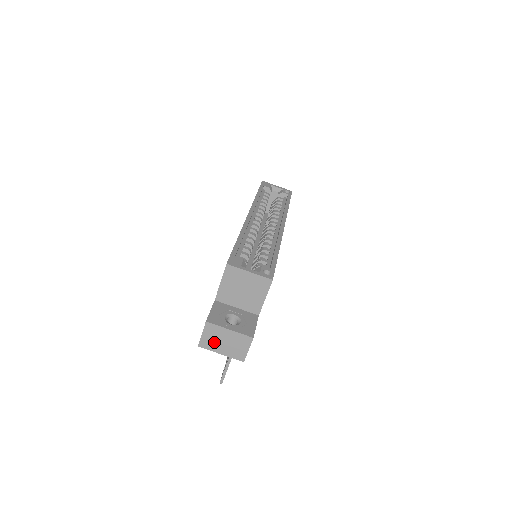
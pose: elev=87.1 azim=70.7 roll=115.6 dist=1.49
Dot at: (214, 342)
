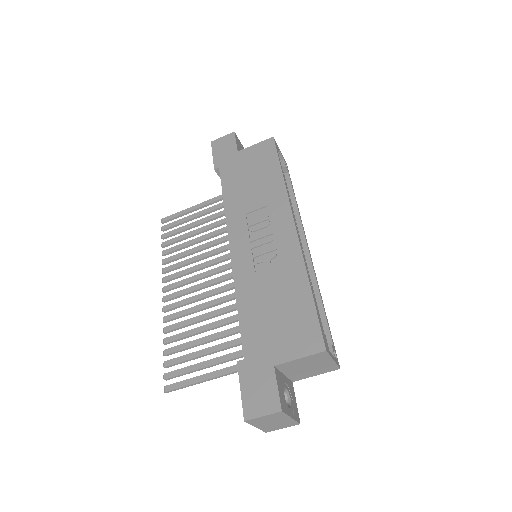
Dot at: (264, 421)
